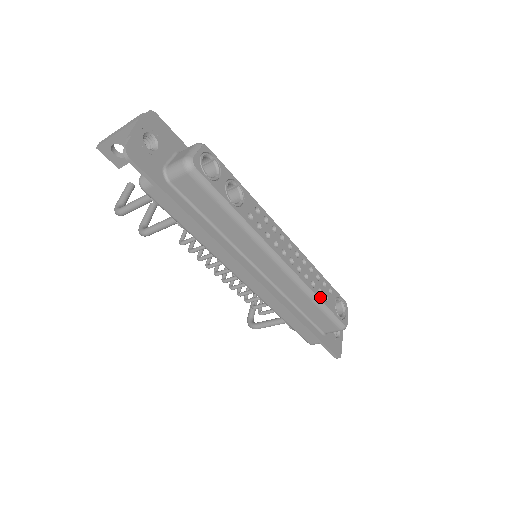
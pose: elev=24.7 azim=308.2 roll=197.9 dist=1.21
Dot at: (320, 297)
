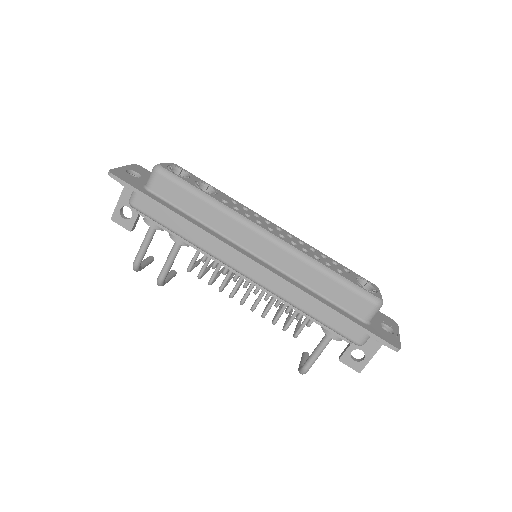
Dot at: (330, 268)
